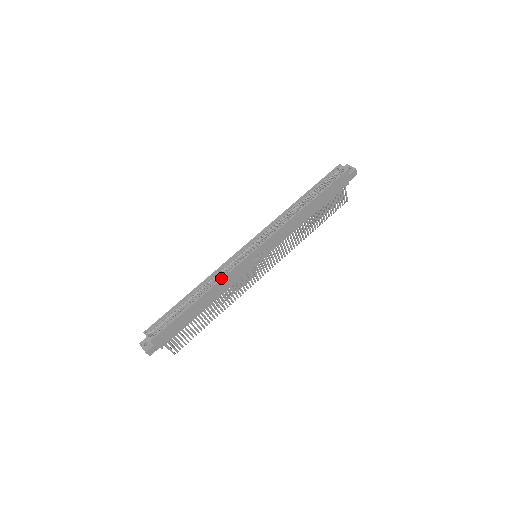
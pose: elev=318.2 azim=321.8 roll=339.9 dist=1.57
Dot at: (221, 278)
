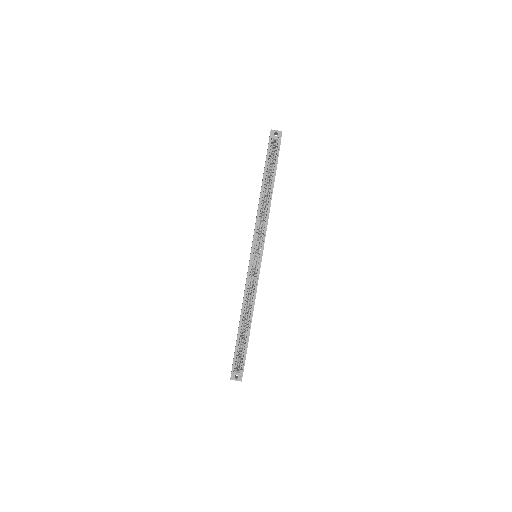
Dot at: (255, 296)
